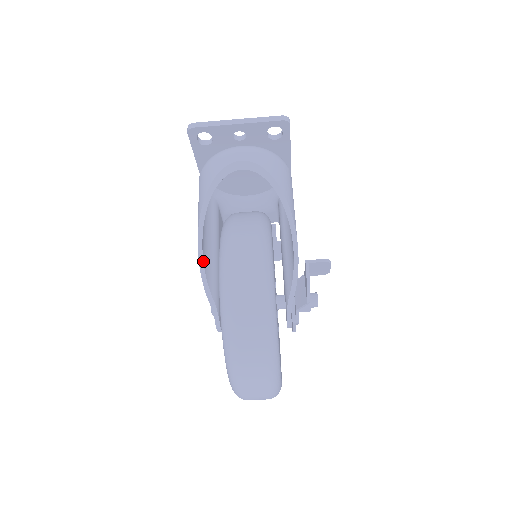
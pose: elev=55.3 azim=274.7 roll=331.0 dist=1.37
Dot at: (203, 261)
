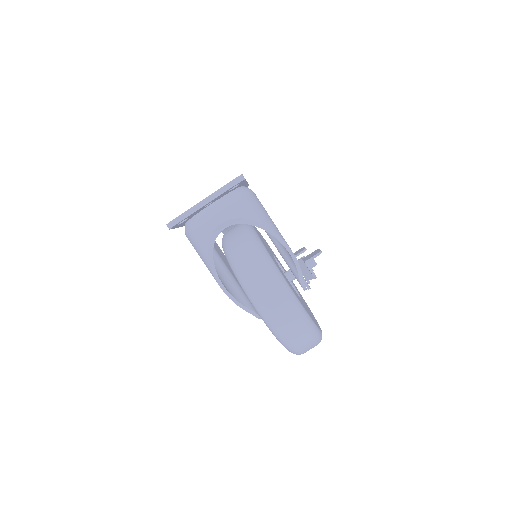
Dot at: (230, 294)
